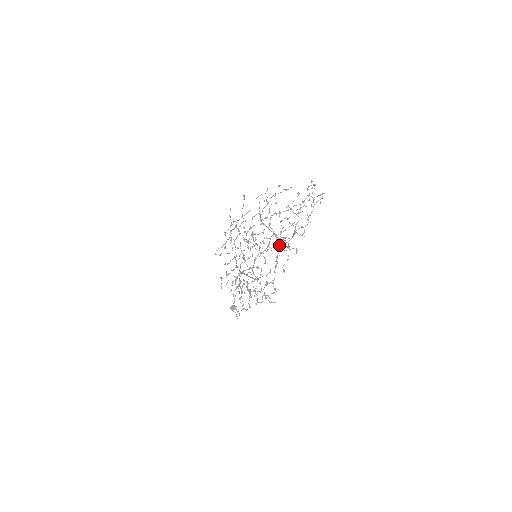
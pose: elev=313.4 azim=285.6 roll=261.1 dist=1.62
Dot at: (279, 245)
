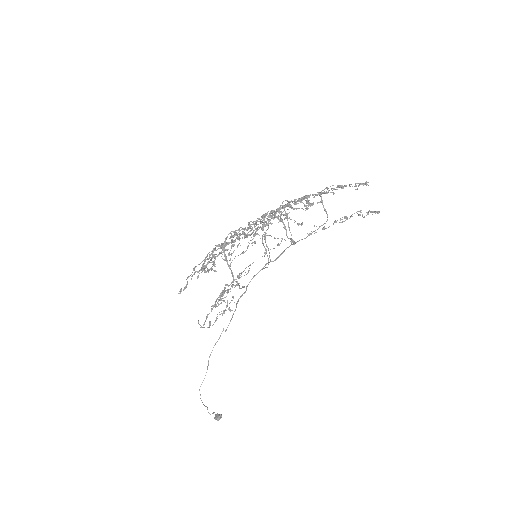
Dot at: occluded
